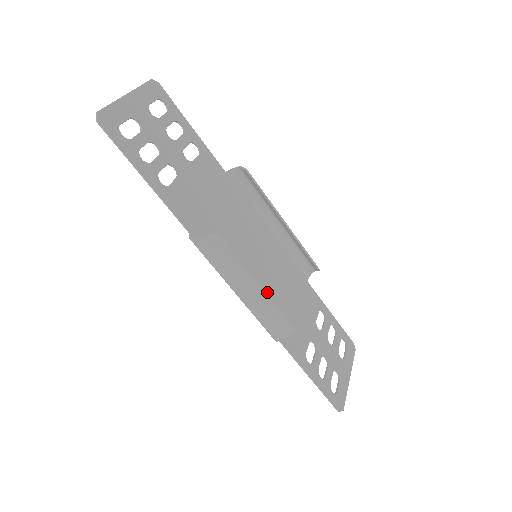
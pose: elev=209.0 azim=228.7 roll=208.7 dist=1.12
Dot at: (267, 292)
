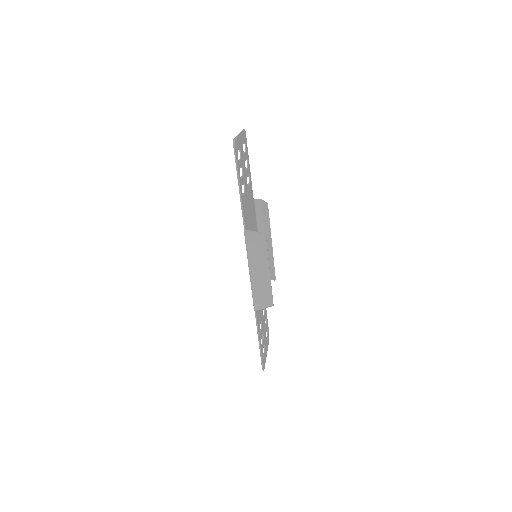
Dot at: (270, 278)
